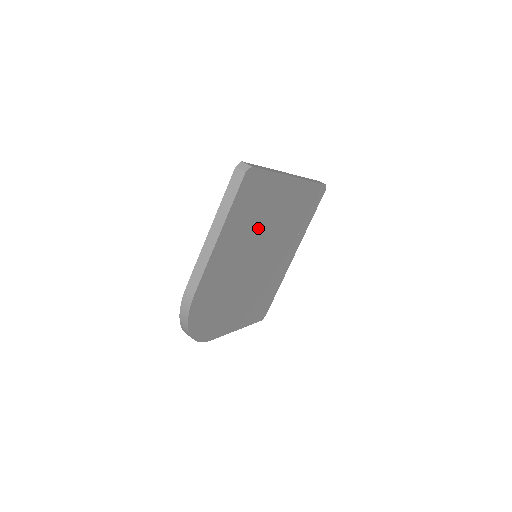
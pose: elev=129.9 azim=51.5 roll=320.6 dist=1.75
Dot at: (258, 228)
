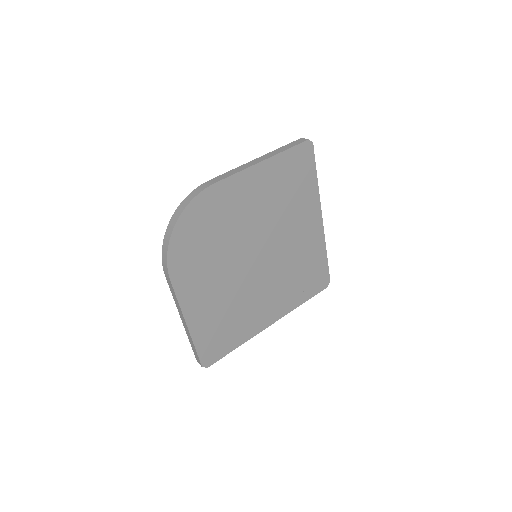
Dot at: (280, 216)
